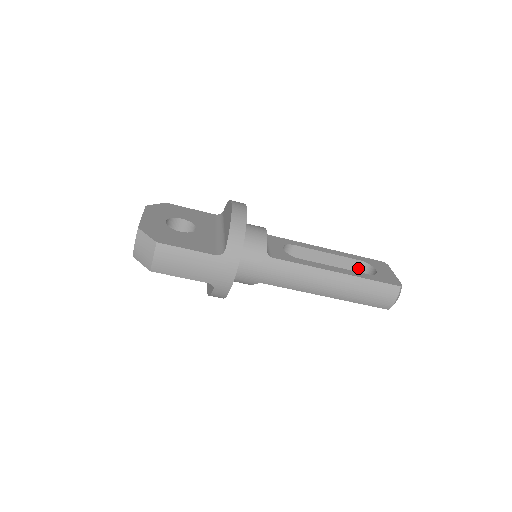
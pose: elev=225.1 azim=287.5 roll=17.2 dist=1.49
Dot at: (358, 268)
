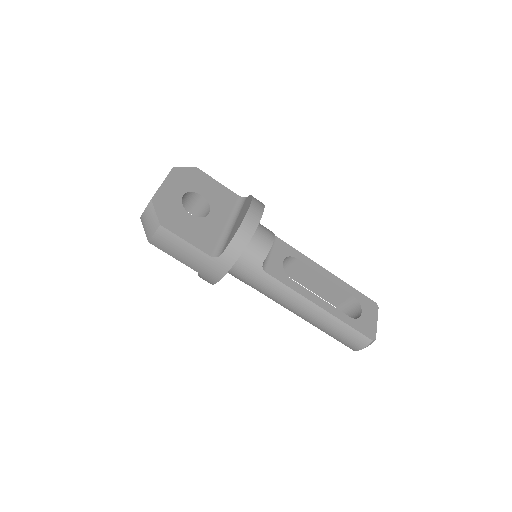
Dot at: (348, 300)
